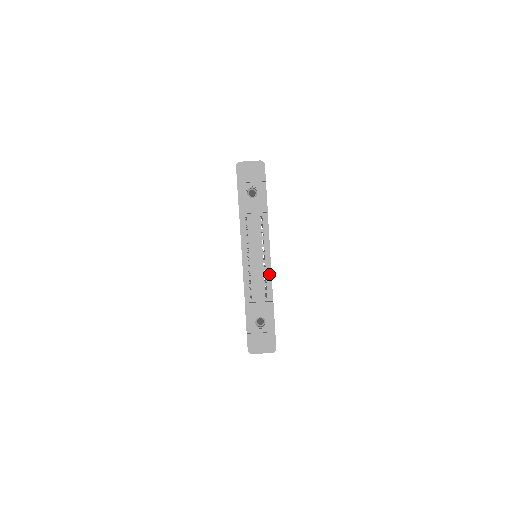
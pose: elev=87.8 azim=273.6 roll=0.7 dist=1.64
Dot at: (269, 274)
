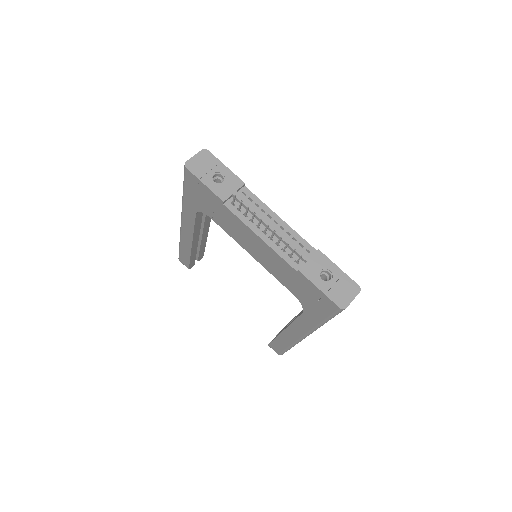
Dot at: (293, 232)
